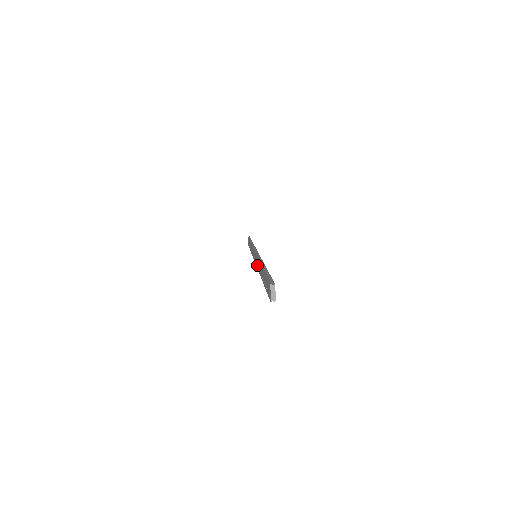
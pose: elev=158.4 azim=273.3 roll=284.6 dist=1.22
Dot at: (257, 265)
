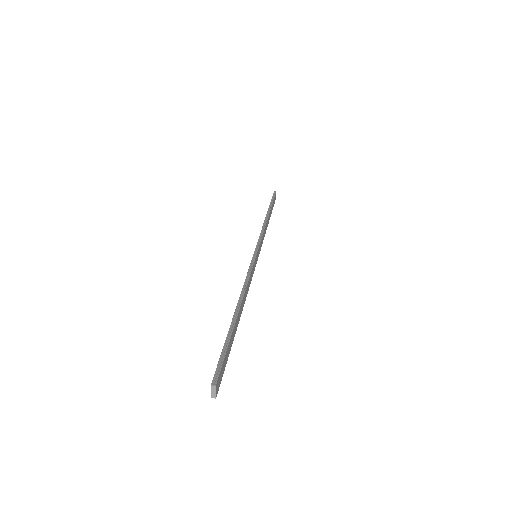
Dot at: occluded
